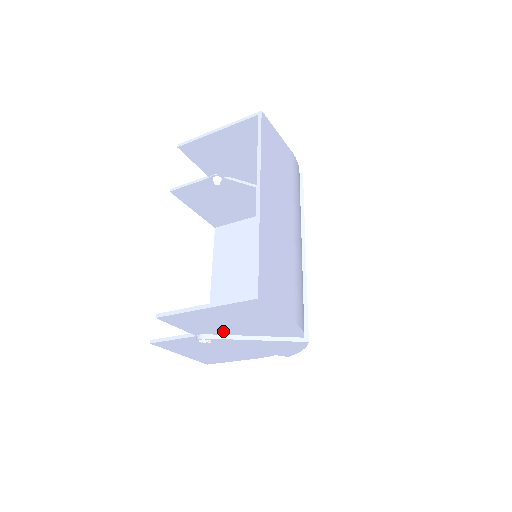
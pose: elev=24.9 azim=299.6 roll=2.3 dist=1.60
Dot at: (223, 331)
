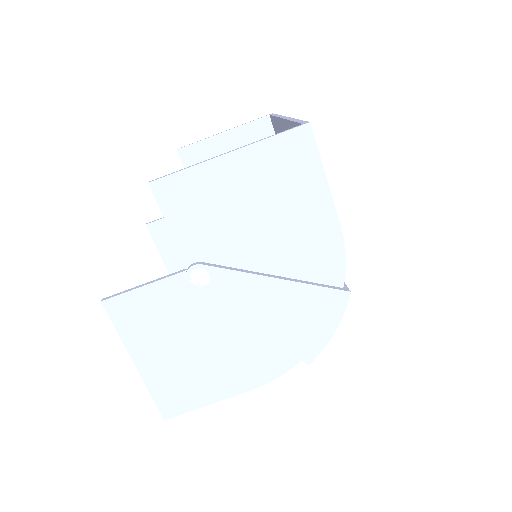
Dot at: (232, 251)
